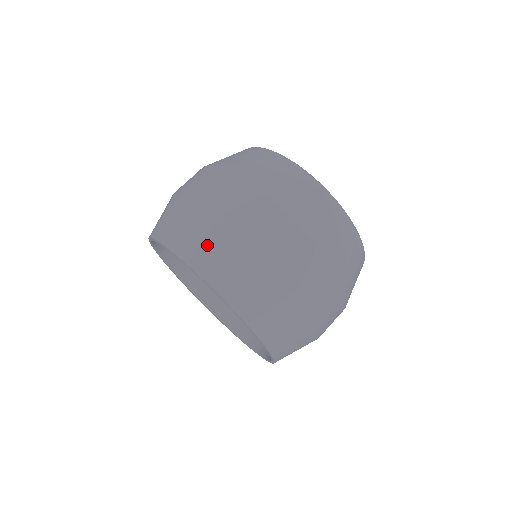
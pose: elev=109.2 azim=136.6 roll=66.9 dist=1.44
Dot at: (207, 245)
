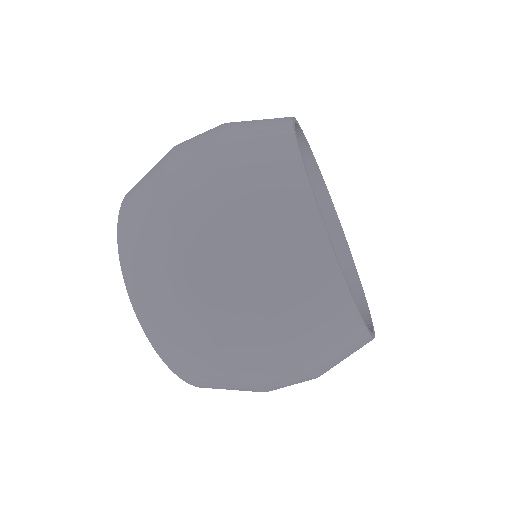
Dot at: (183, 350)
